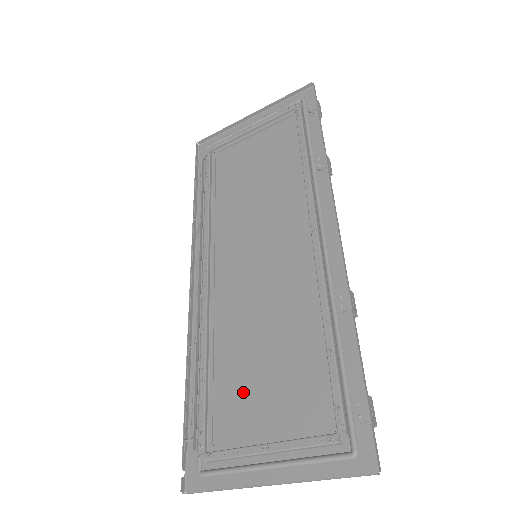
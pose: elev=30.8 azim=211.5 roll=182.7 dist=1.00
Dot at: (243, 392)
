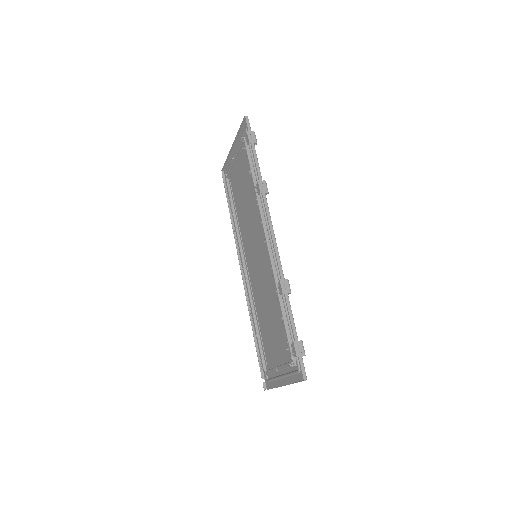
Dot at: (268, 339)
